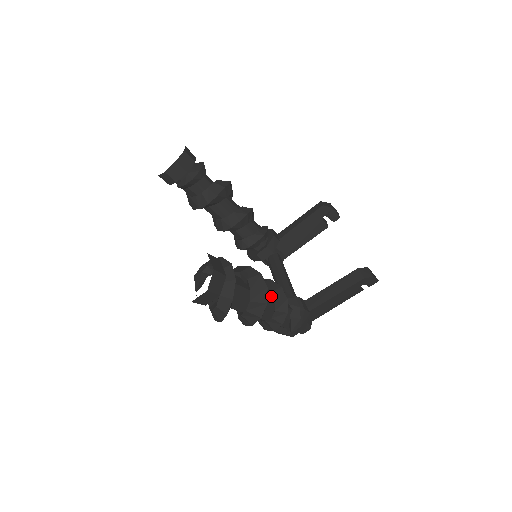
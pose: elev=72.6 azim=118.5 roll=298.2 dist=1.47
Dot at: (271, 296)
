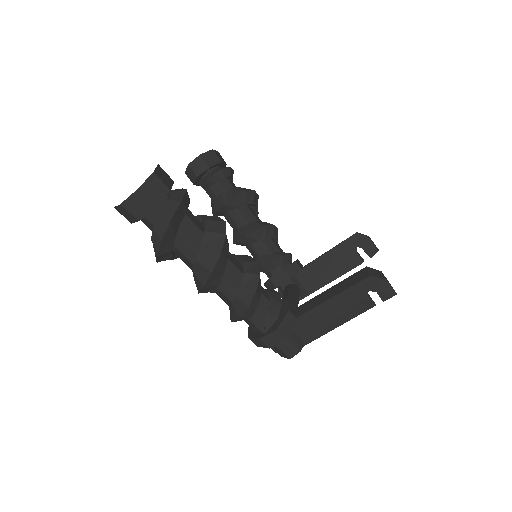
Dot at: (242, 269)
